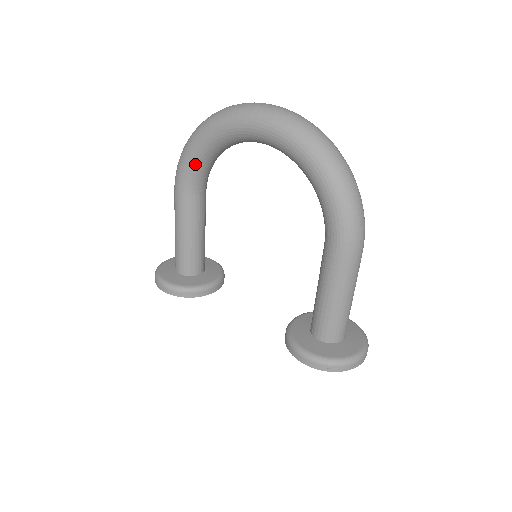
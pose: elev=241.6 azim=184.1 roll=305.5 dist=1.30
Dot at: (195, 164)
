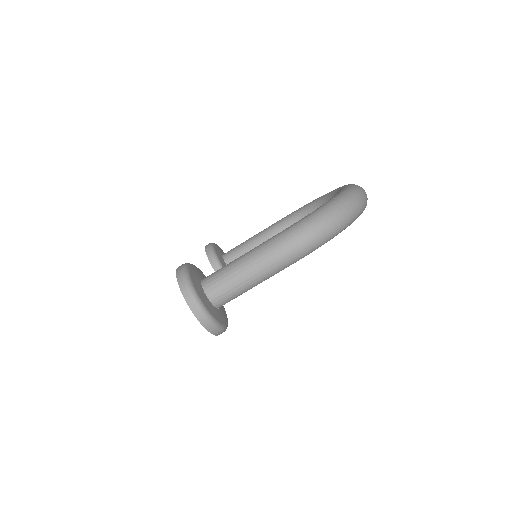
Dot at: (305, 208)
